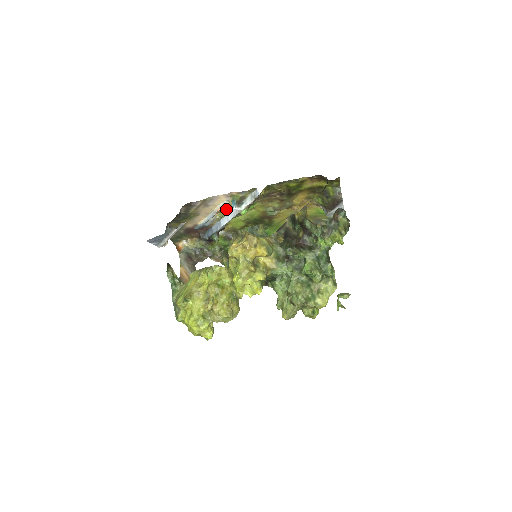
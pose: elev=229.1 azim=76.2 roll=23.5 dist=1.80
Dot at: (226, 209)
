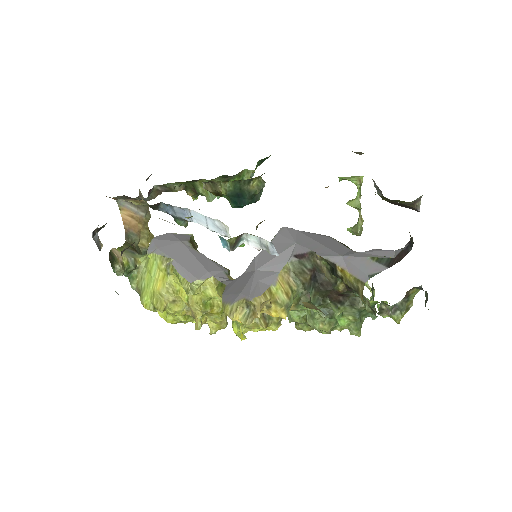
Dot at: occluded
